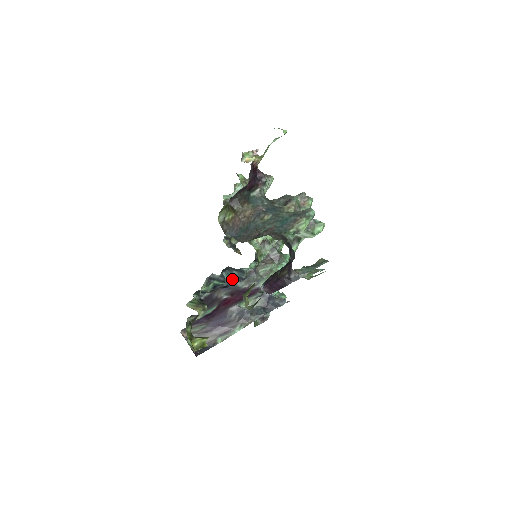
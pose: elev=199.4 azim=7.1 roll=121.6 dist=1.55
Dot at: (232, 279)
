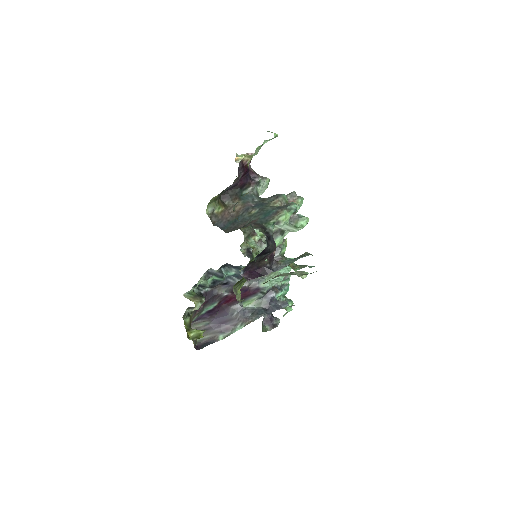
Dot at: (232, 276)
